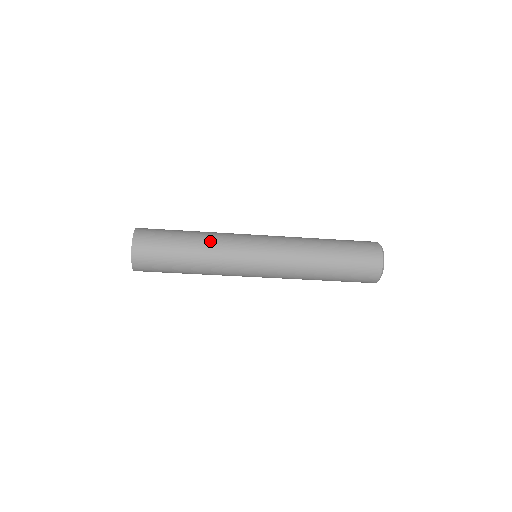
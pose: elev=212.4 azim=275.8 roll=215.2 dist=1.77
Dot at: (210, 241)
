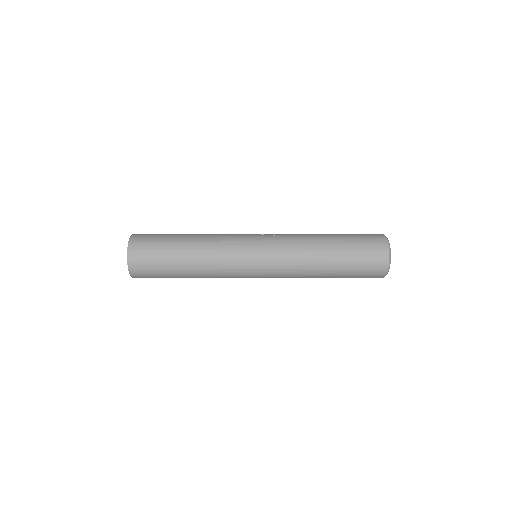
Dot at: (207, 273)
